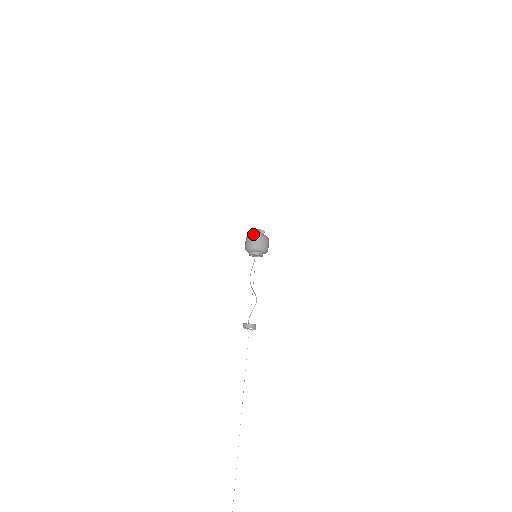
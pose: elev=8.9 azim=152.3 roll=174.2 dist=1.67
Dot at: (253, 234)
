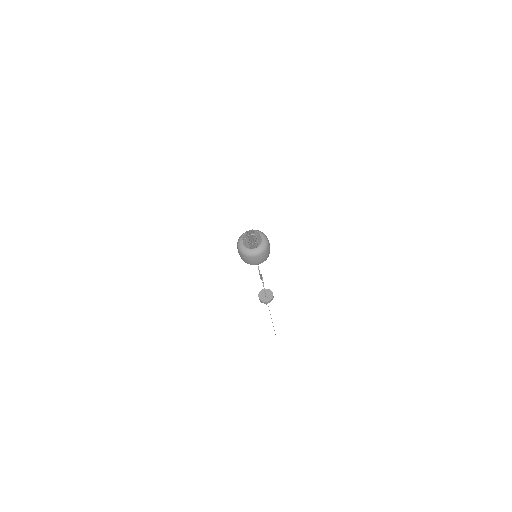
Dot at: (257, 254)
